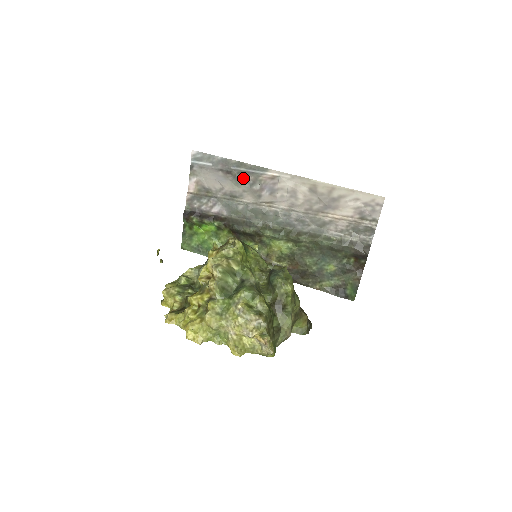
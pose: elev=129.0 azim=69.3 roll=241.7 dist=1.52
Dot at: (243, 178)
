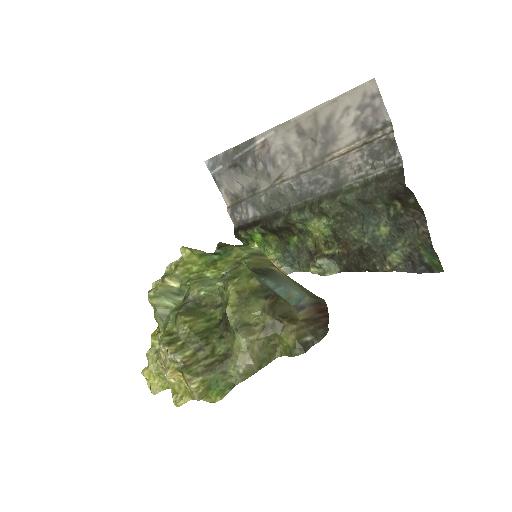
Dot at: (246, 164)
